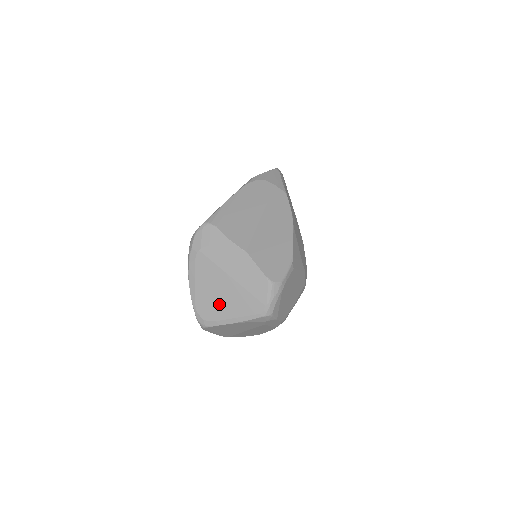
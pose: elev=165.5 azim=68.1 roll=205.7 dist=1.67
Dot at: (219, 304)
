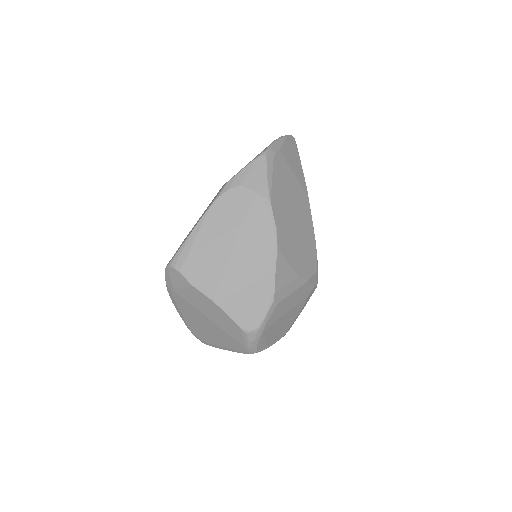
Dot at: (207, 333)
